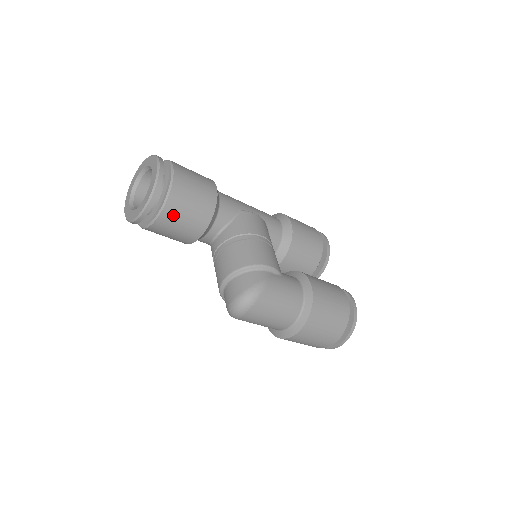
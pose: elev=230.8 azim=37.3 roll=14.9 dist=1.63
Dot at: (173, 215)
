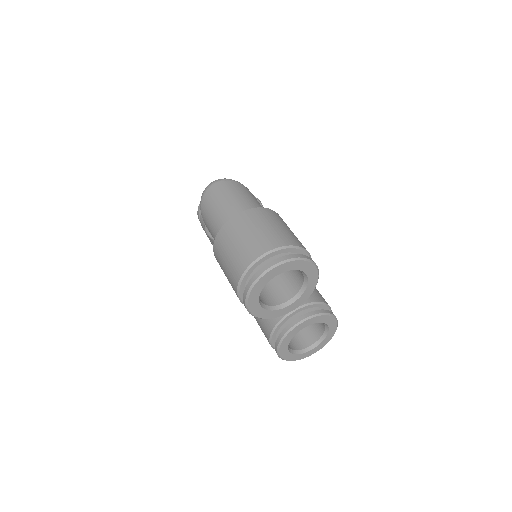
Dot at: occluded
